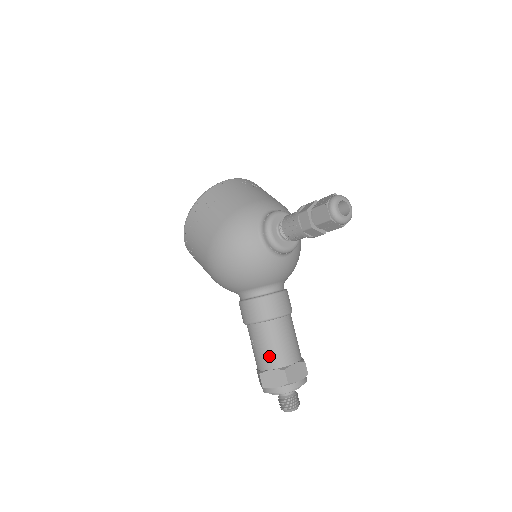
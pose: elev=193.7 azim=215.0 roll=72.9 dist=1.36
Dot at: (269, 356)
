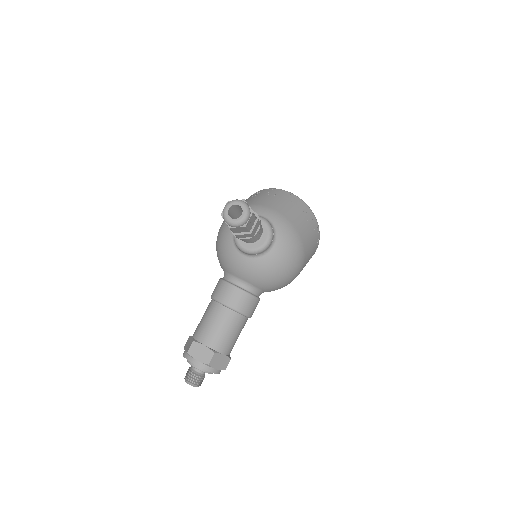
Dot at: (198, 326)
